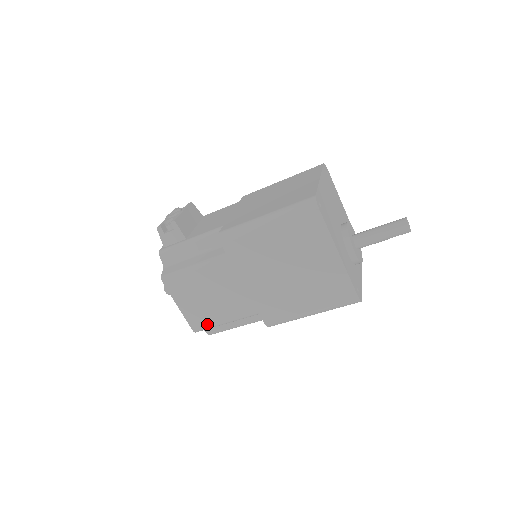
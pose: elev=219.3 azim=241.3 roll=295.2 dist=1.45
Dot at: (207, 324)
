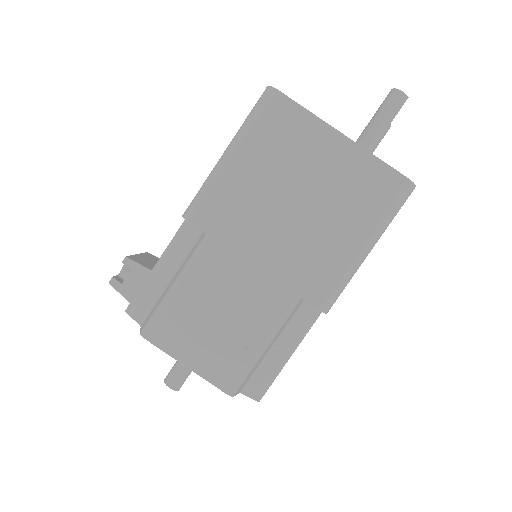
Dot at: (240, 367)
